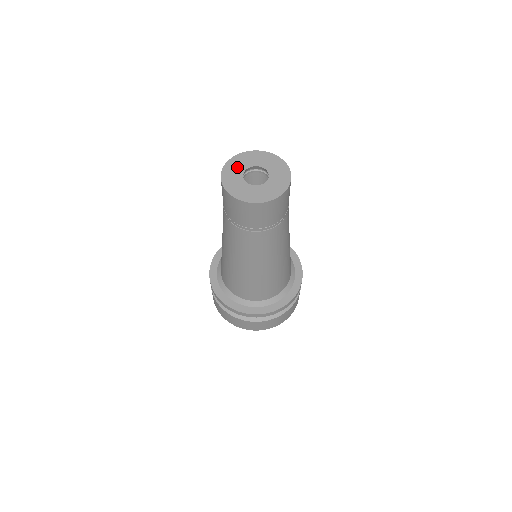
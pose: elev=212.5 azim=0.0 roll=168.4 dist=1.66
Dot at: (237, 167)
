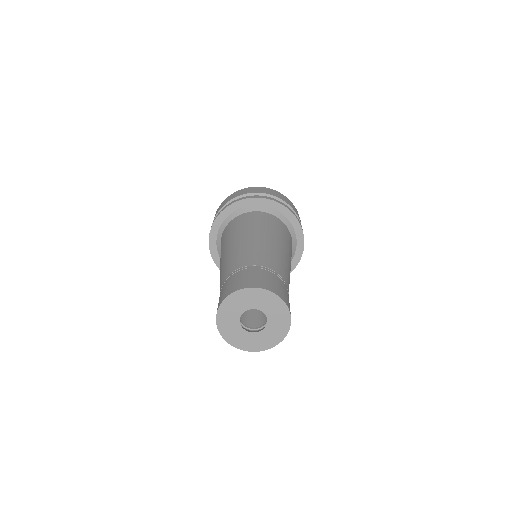
Dot at: (231, 327)
